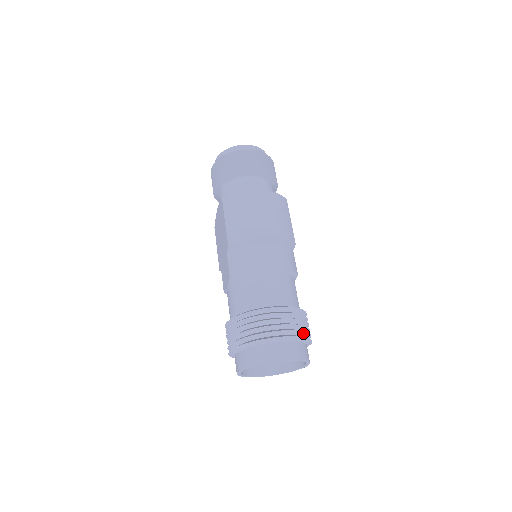
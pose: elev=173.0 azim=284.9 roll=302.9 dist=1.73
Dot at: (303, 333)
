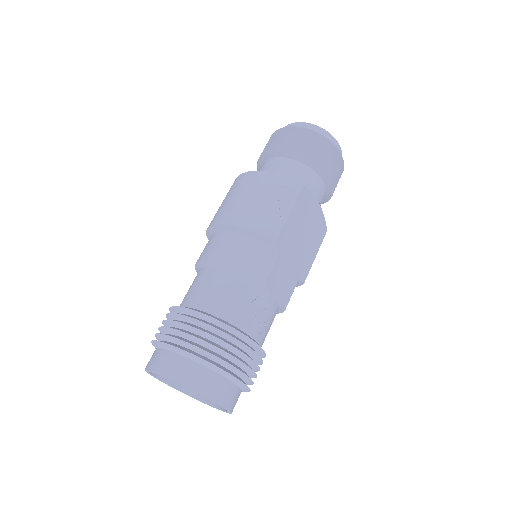
Dot at: (208, 354)
